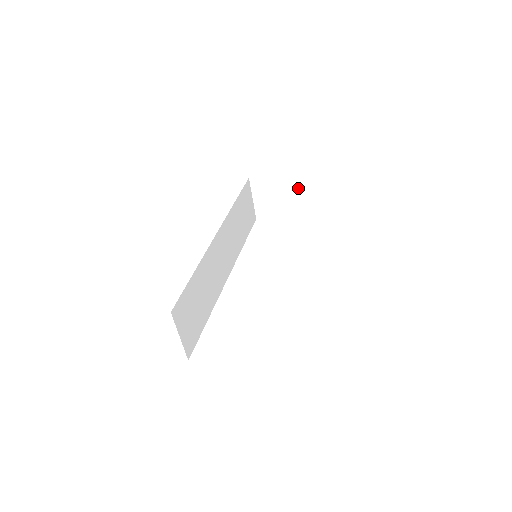
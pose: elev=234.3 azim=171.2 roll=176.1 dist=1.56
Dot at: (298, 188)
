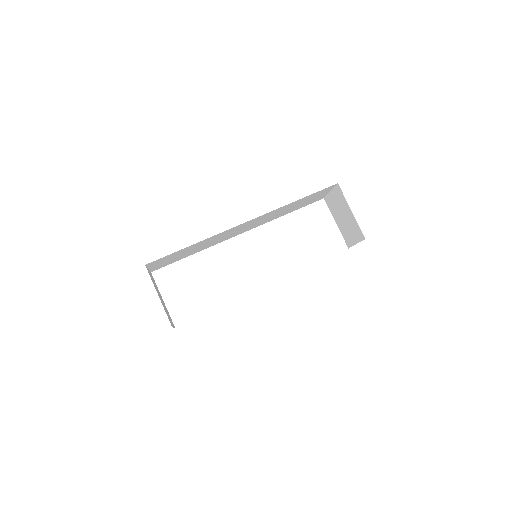
Dot at: (356, 232)
